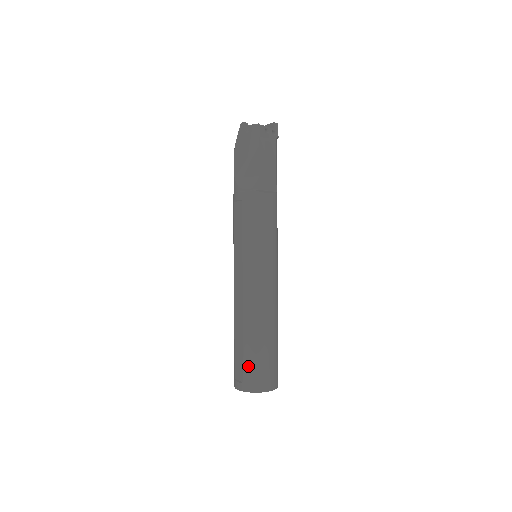
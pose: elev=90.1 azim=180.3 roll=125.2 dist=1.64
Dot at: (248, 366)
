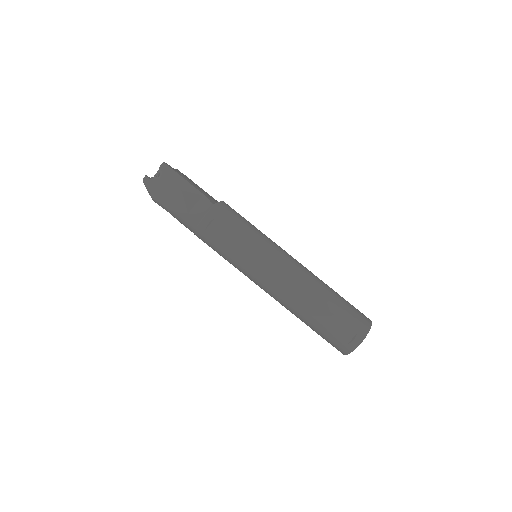
Dot at: (347, 318)
